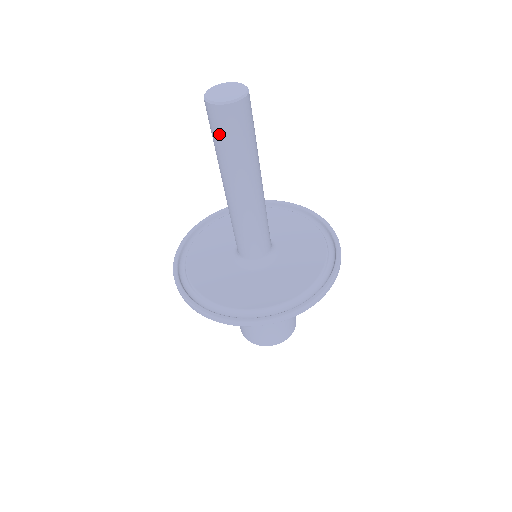
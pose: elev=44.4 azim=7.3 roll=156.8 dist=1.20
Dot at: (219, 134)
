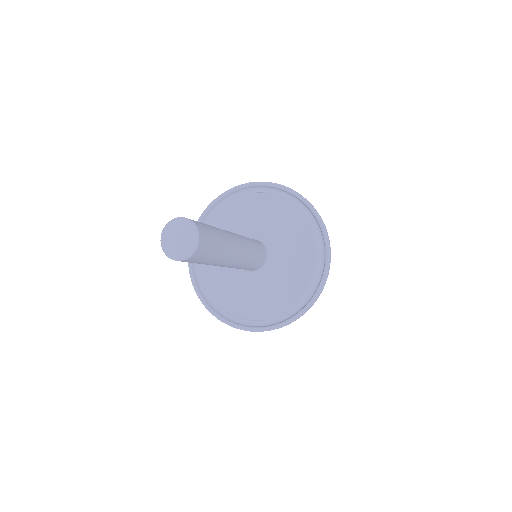
Dot at: occluded
